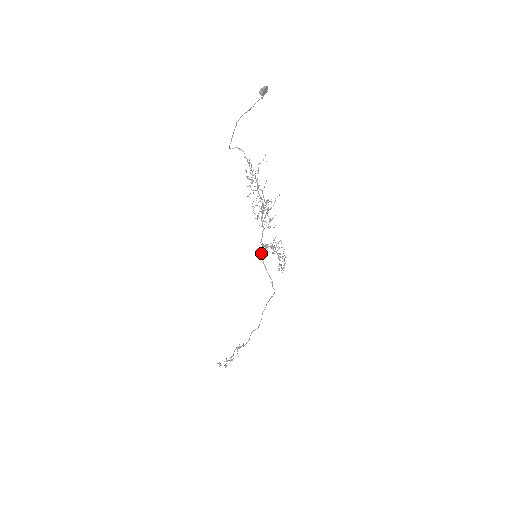
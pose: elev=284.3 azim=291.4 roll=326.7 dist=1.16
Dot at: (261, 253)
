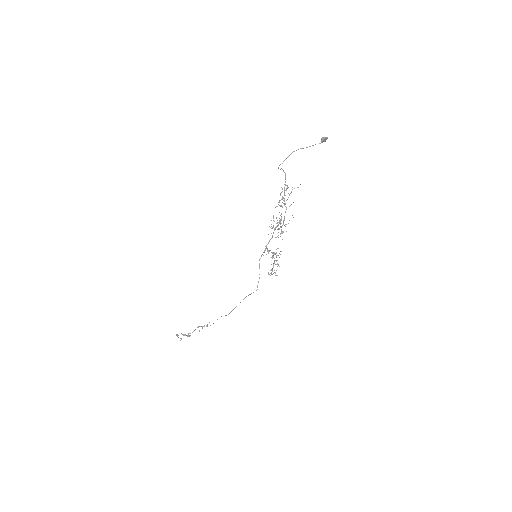
Dot at: (261, 255)
